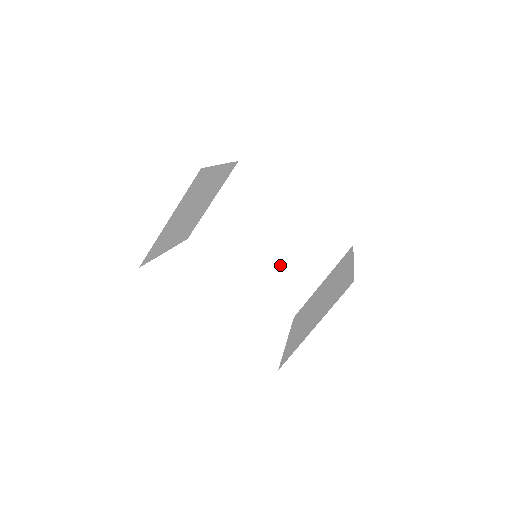
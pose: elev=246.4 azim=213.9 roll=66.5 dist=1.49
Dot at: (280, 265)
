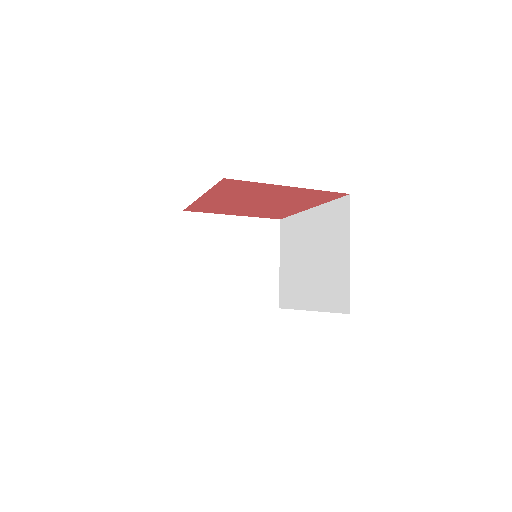
Dot at: (322, 270)
